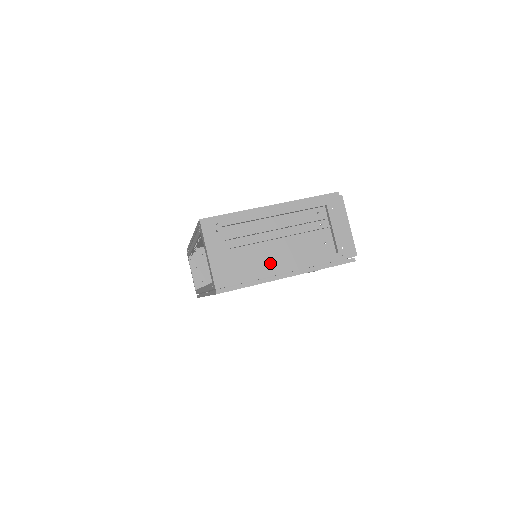
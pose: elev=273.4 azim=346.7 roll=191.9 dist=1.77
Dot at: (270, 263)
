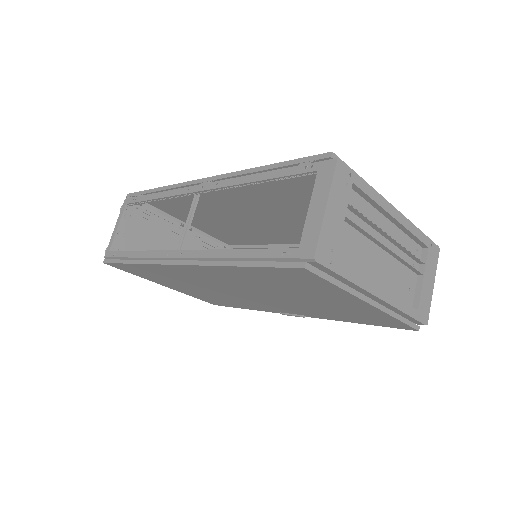
Dot at: (365, 272)
